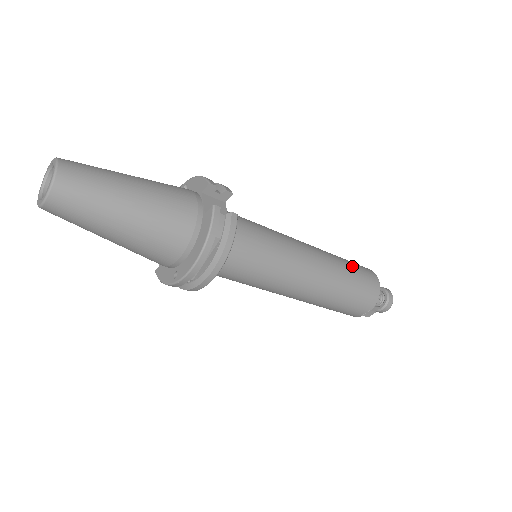
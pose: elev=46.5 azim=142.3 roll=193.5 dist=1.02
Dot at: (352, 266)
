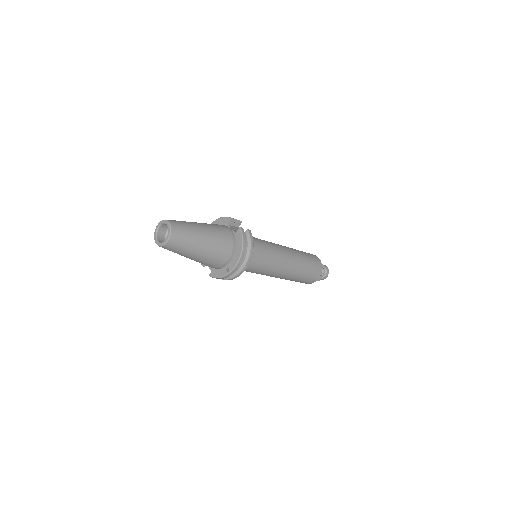
Dot at: (304, 252)
